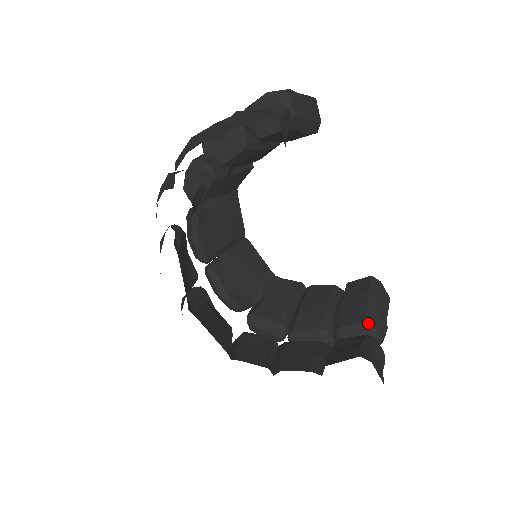
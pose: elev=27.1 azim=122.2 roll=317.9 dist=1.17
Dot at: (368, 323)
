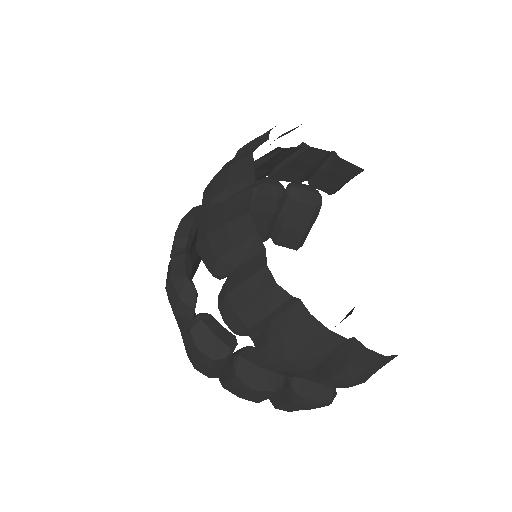
Dot at: occluded
